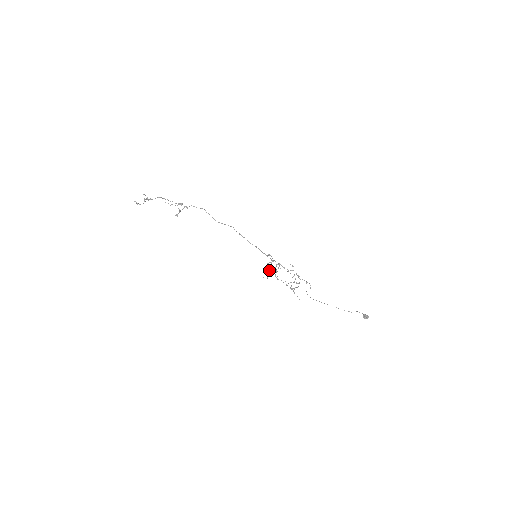
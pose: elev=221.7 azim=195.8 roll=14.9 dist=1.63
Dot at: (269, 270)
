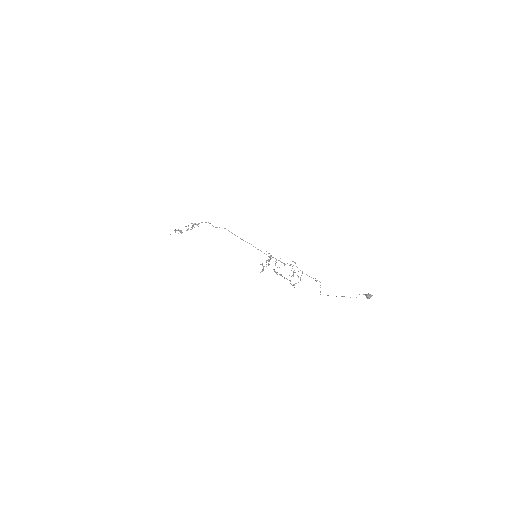
Dot at: occluded
